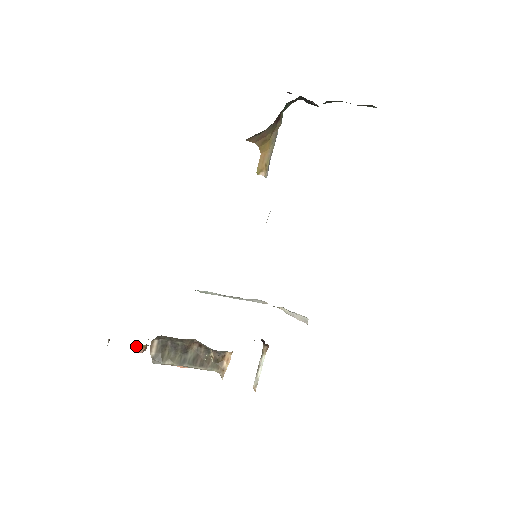
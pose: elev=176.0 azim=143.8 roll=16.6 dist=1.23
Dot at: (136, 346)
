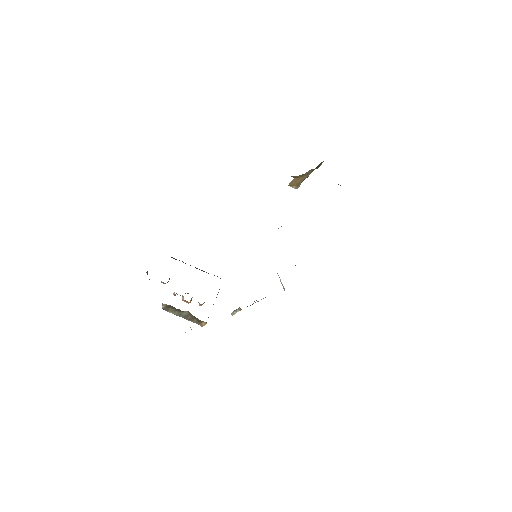
Dot at: occluded
